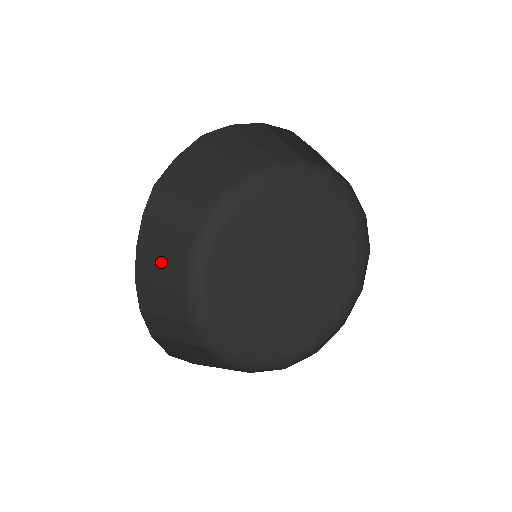
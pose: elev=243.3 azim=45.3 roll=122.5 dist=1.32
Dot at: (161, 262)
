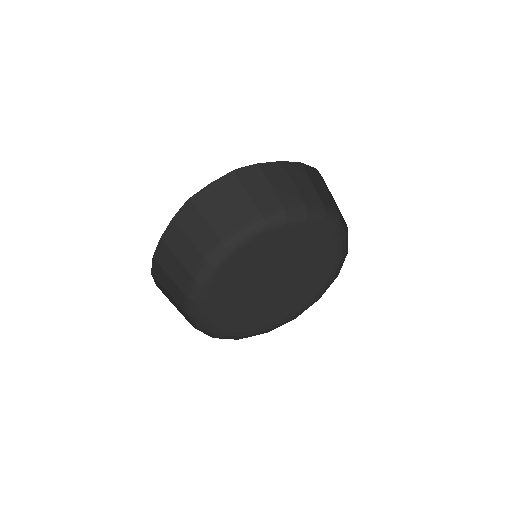
Dot at: (175, 260)
